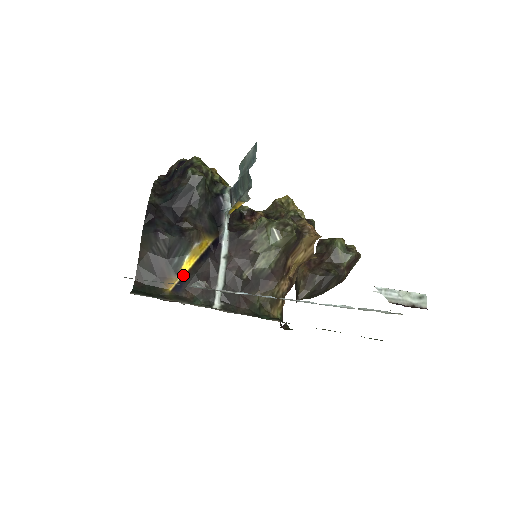
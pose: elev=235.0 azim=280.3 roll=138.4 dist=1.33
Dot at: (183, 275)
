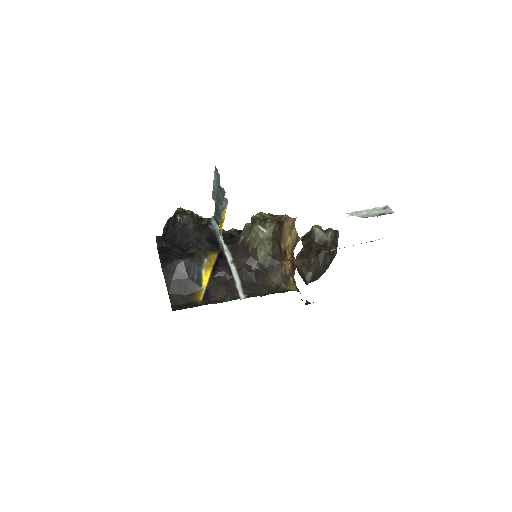
Dot at: (206, 285)
